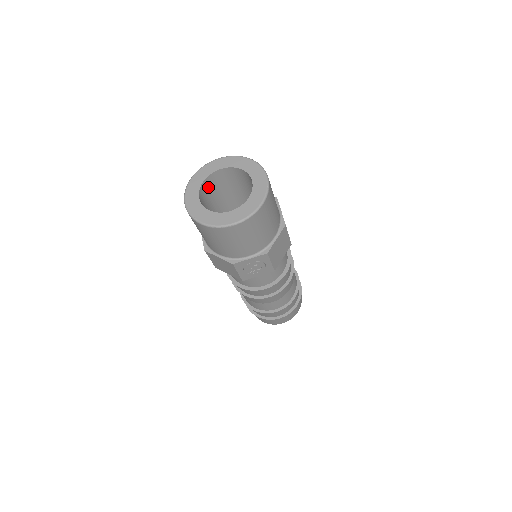
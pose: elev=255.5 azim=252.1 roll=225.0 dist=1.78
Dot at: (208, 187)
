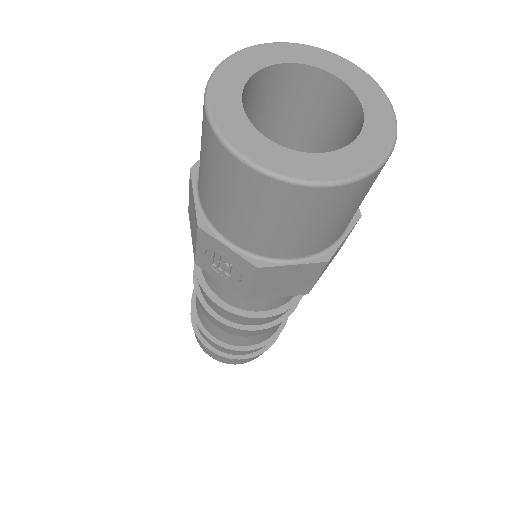
Dot at: (288, 84)
